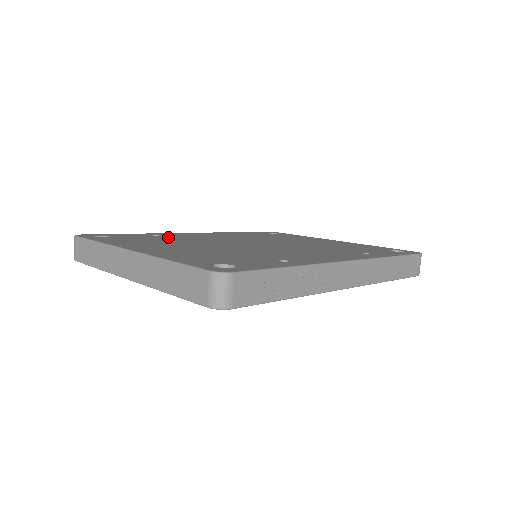
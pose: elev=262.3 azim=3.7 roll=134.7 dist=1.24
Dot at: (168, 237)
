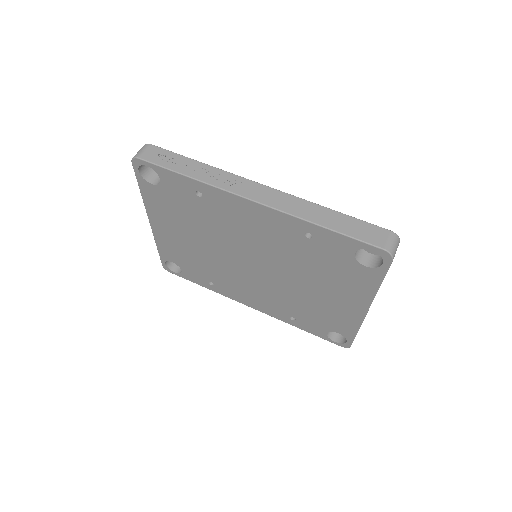
Dot at: occluded
